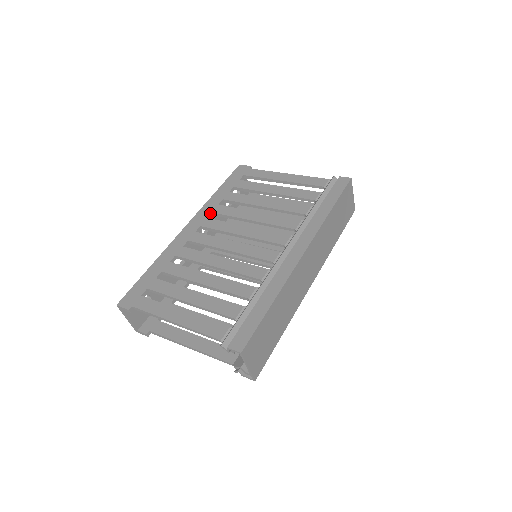
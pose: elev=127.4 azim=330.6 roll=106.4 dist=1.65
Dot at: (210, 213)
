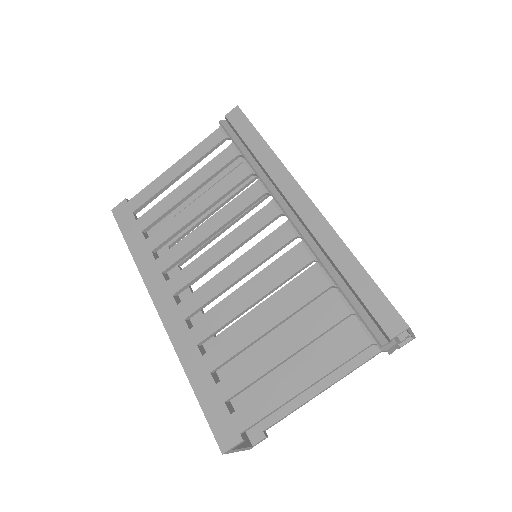
Dot at: (161, 275)
